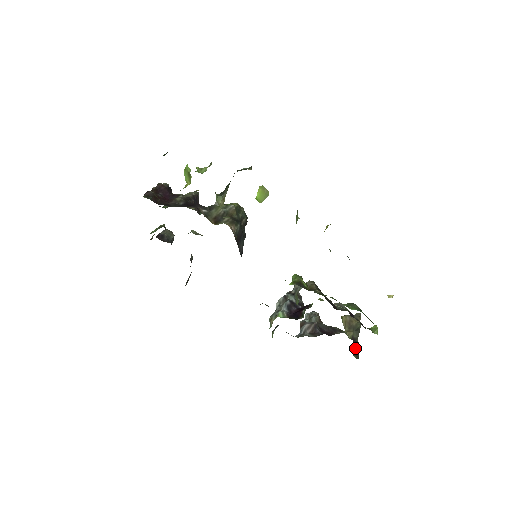
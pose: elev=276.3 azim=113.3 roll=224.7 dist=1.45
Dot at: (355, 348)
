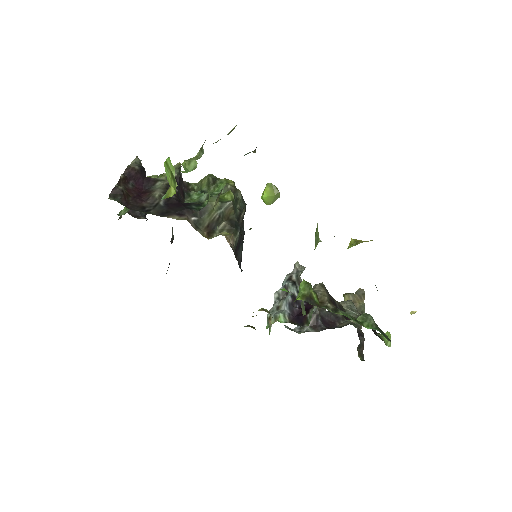
Dot at: (360, 344)
